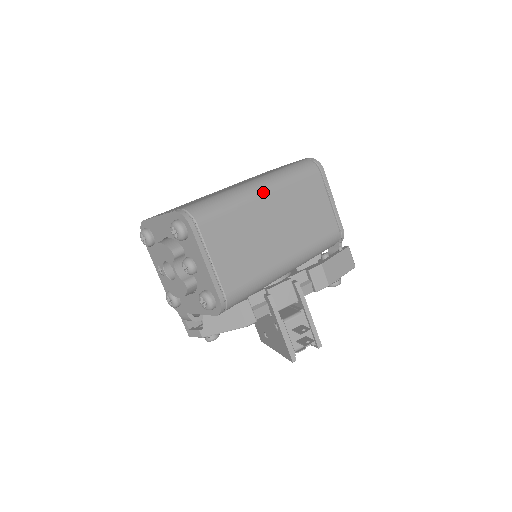
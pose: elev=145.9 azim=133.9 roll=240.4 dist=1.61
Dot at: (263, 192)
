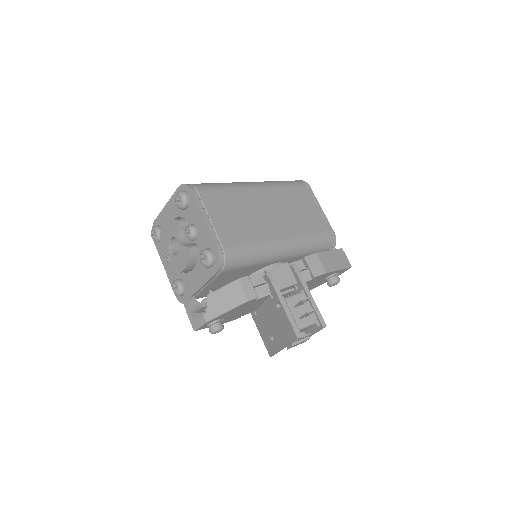
Dot at: (255, 186)
